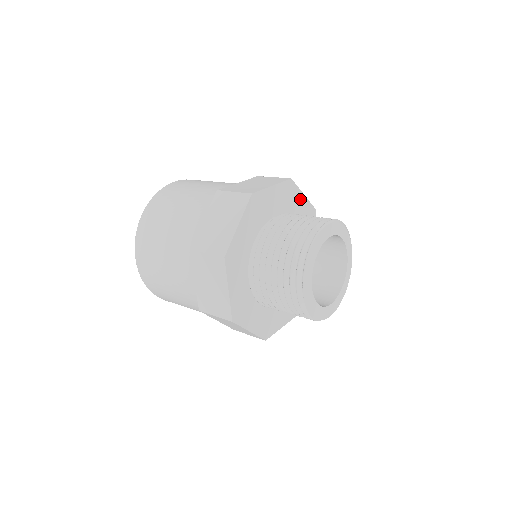
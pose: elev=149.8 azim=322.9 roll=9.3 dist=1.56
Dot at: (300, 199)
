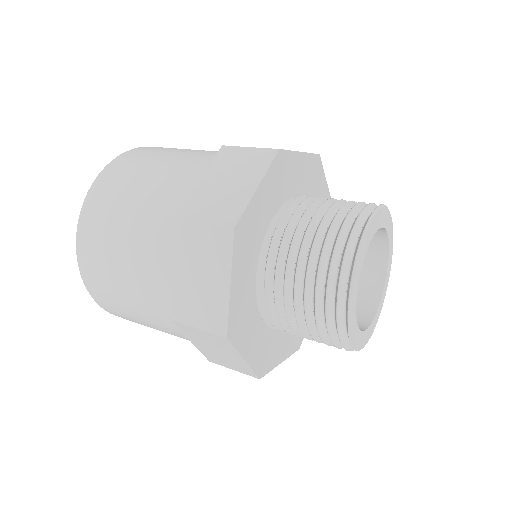
Dot at: (323, 188)
